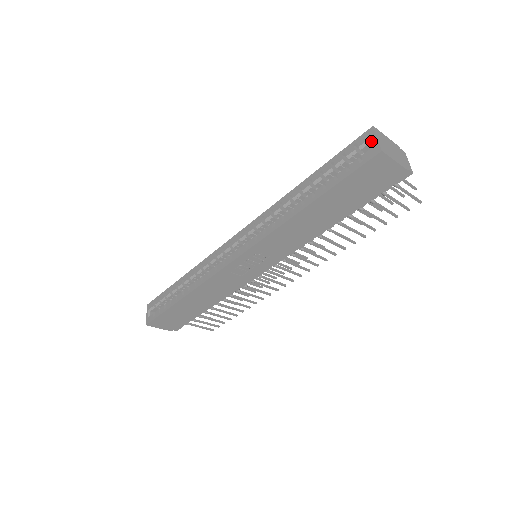
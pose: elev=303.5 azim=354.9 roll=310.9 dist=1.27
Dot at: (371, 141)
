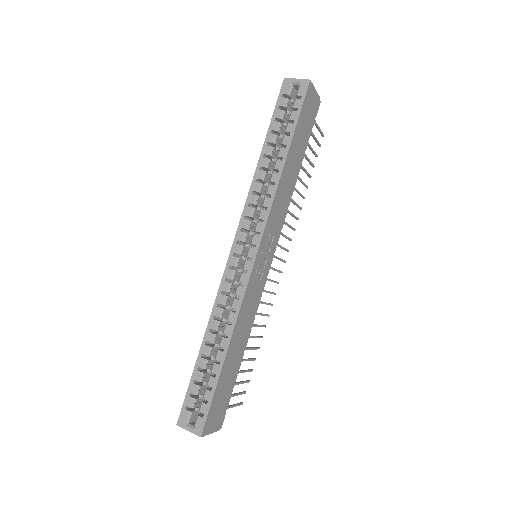
Dot at: (293, 85)
